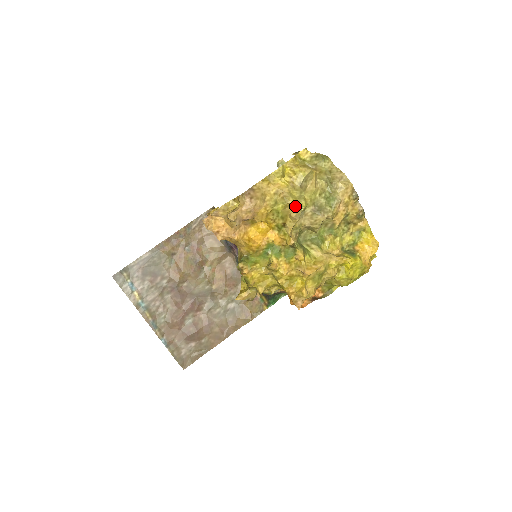
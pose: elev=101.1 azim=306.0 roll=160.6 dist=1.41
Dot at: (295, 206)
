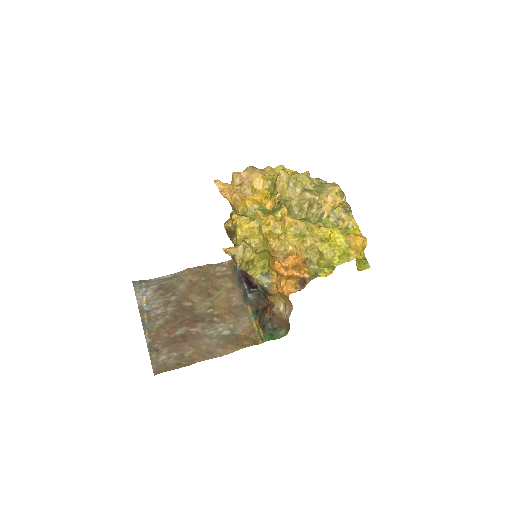
Dot at: (284, 170)
